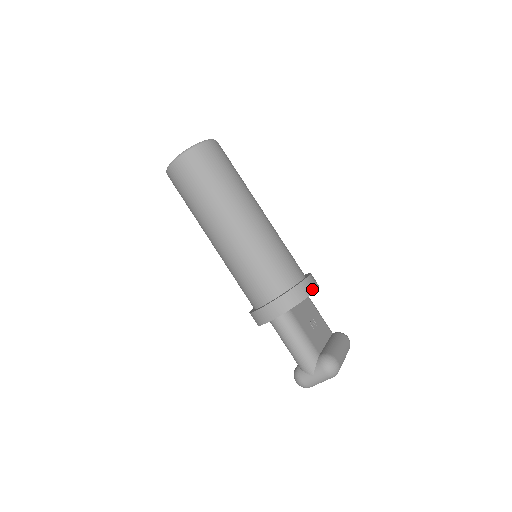
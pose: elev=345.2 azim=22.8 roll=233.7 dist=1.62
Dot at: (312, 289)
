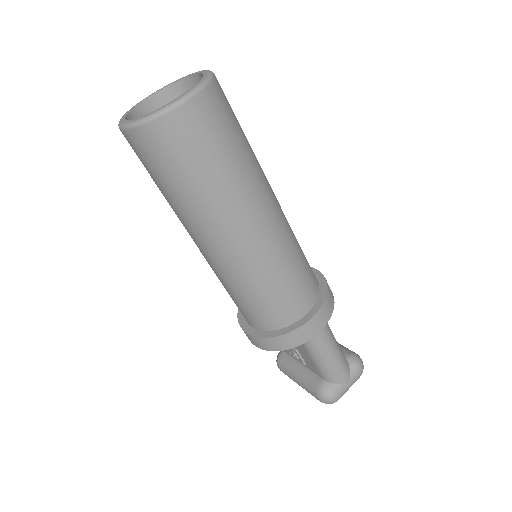
Dot at: occluded
